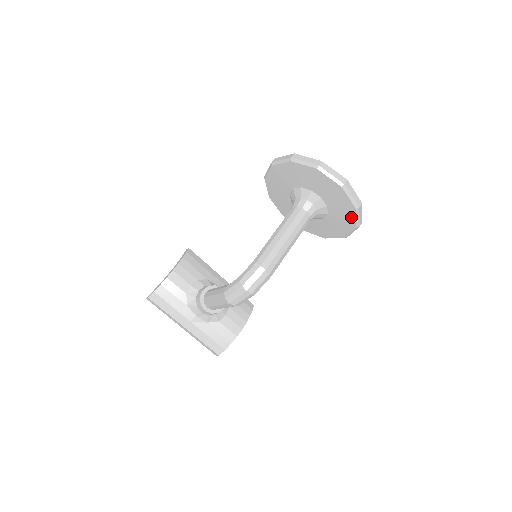
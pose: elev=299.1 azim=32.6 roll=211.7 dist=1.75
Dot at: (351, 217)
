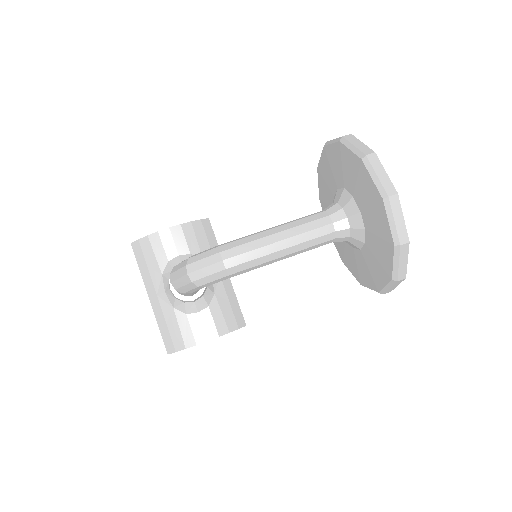
Dot at: (388, 258)
